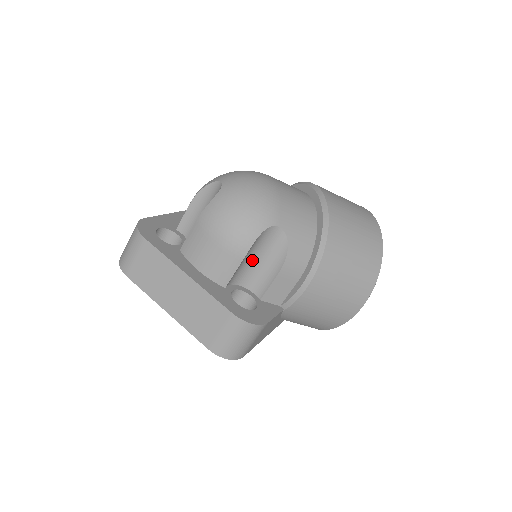
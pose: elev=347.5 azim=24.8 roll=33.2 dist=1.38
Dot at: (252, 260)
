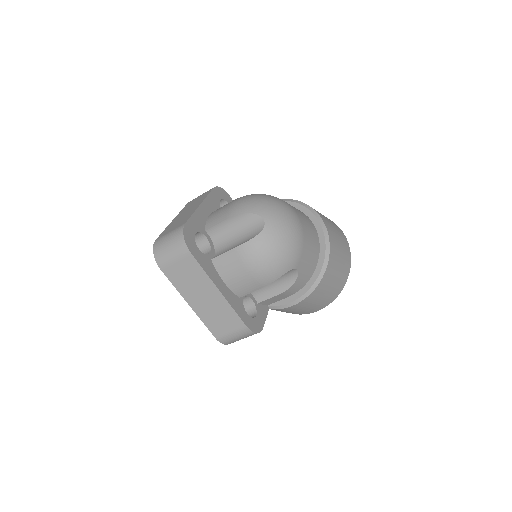
Dot at: occluded
